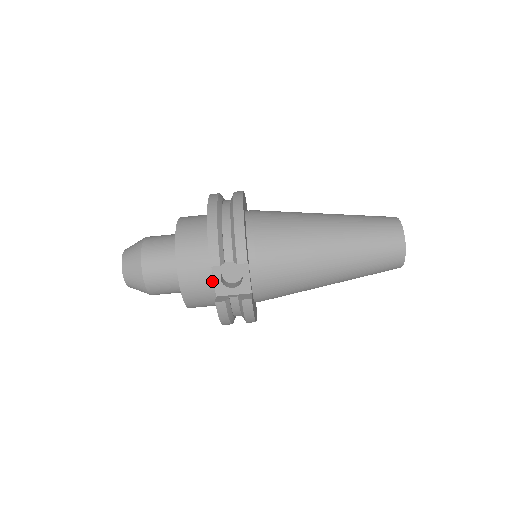
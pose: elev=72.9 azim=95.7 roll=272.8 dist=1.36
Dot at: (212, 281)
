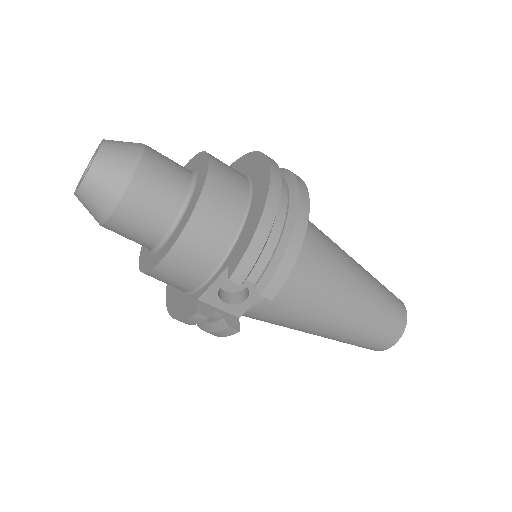
Dot at: (206, 279)
